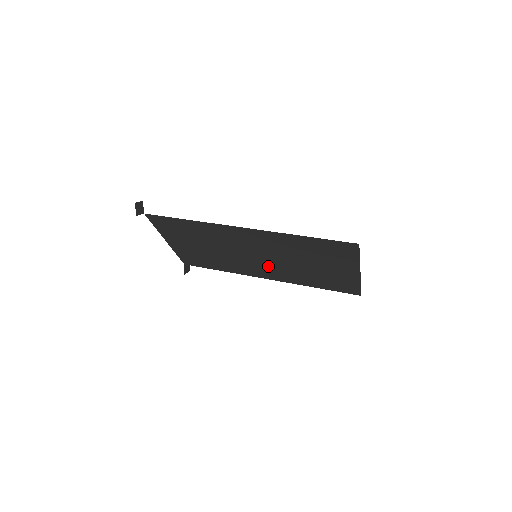
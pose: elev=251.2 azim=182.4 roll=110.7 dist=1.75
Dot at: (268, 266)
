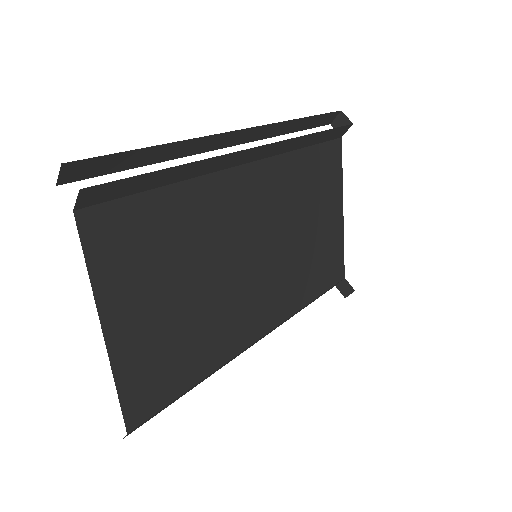
Dot at: (267, 281)
